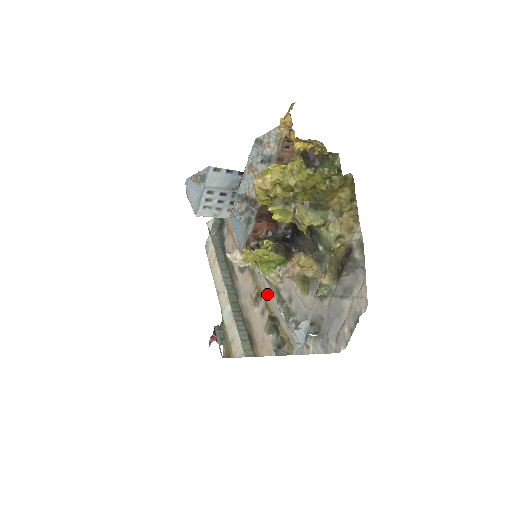
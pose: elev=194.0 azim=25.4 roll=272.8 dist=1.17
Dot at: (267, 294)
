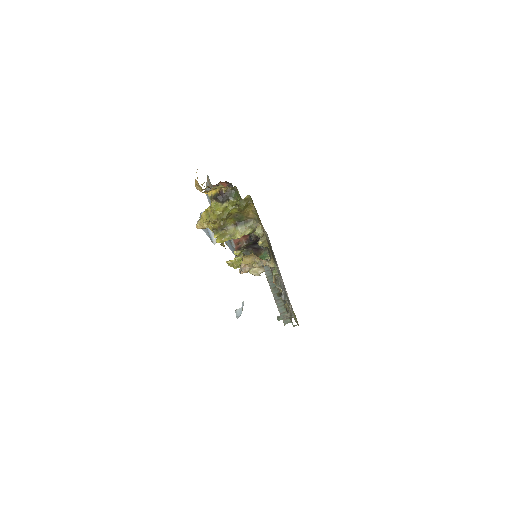
Dot at: (276, 278)
